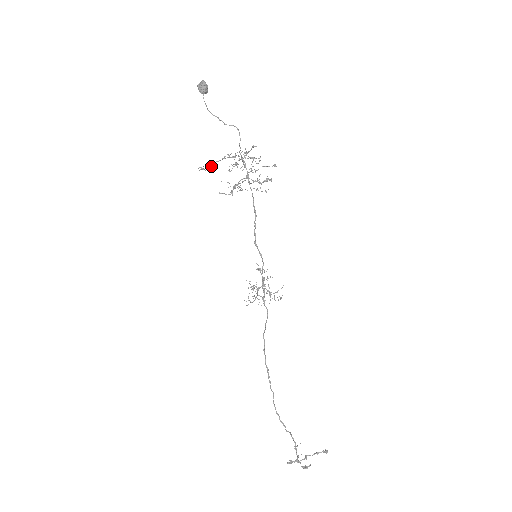
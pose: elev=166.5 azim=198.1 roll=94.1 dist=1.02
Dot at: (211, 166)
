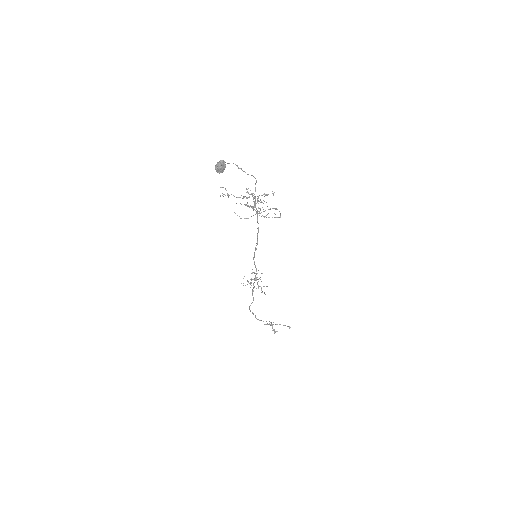
Dot at: (228, 196)
